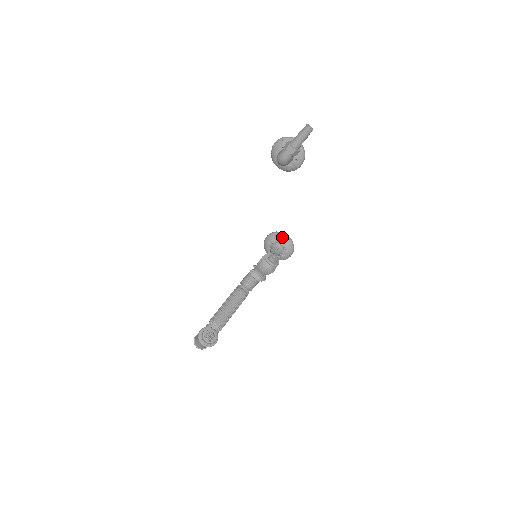
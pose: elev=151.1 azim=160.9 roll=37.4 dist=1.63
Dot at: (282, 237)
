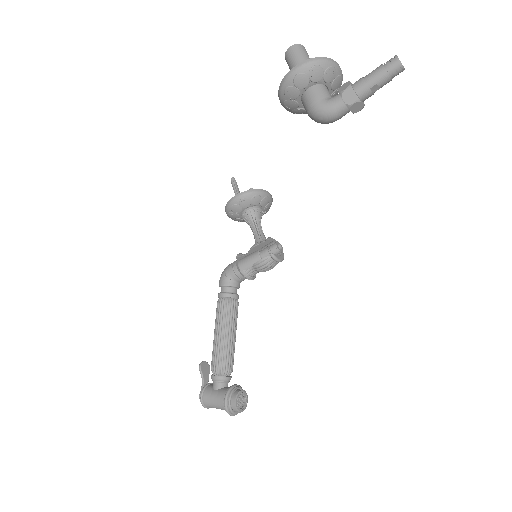
Dot at: (262, 197)
